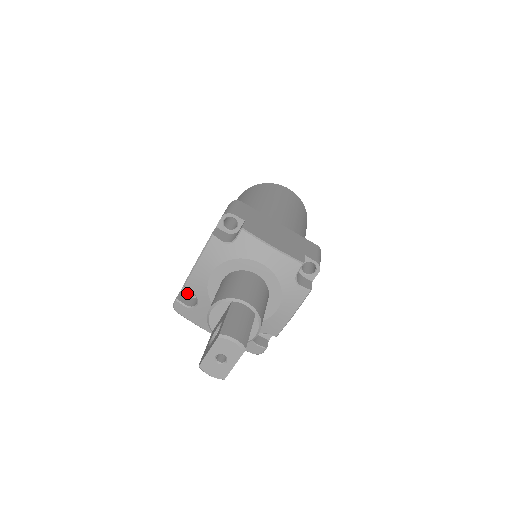
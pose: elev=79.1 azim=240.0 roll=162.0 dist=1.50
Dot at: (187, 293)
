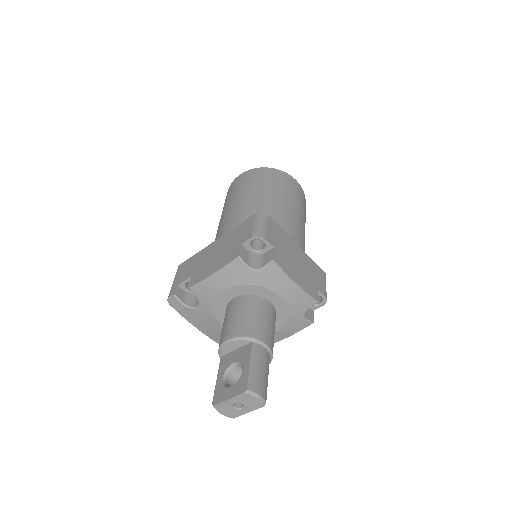
Dot at: (185, 288)
